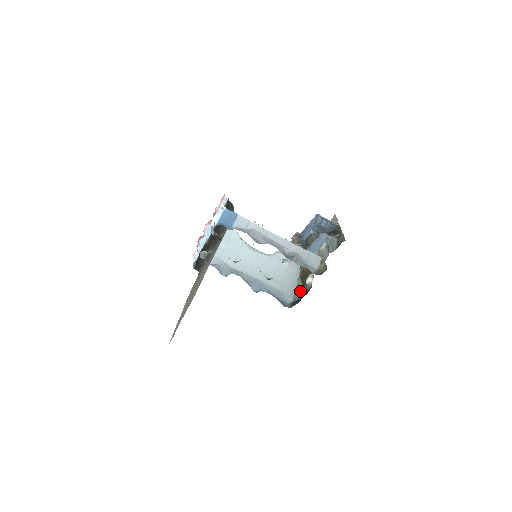
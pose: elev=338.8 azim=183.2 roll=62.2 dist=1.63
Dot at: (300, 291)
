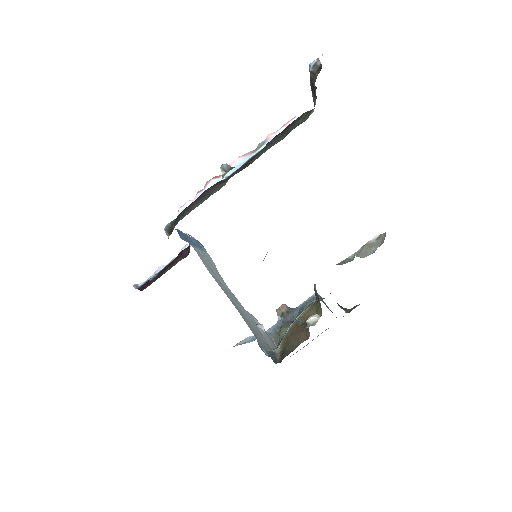
Dot at: (300, 321)
